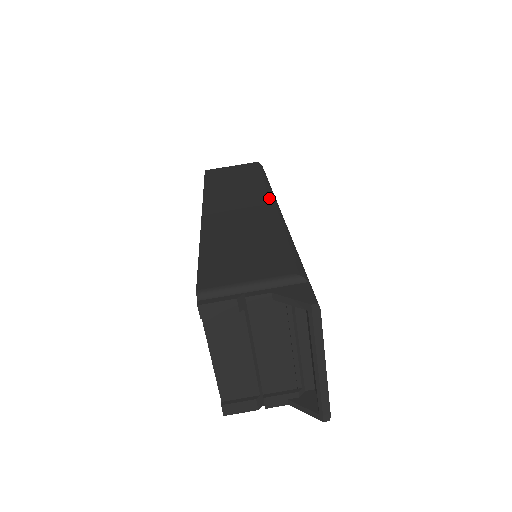
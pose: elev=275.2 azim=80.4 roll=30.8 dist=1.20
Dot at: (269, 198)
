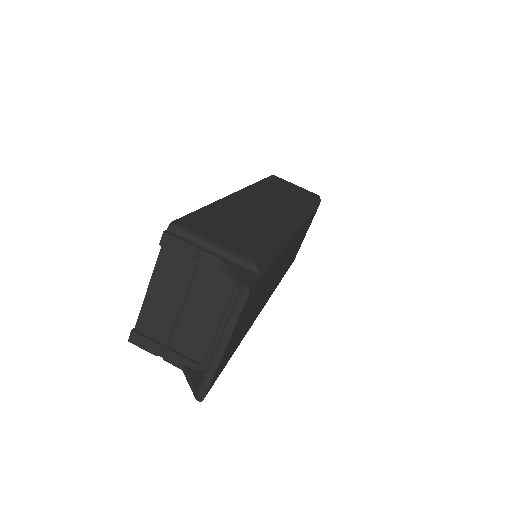
Dot at: (297, 217)
